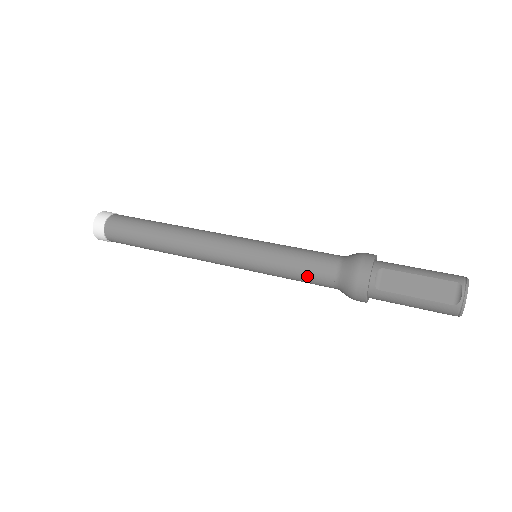
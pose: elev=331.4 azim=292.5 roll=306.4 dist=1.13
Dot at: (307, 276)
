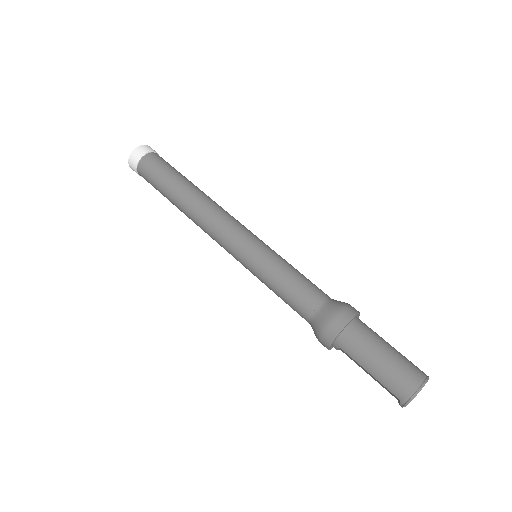
Dot at: occluded
